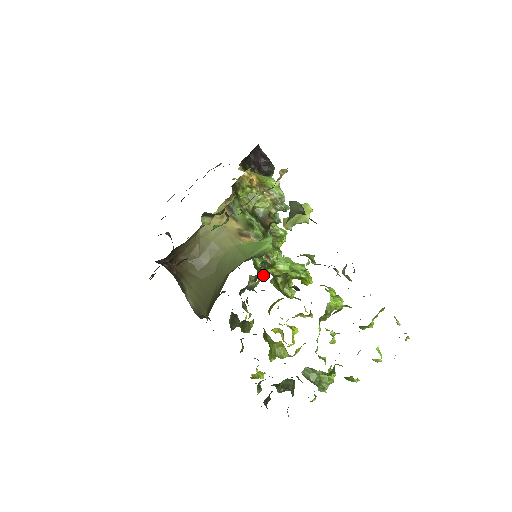
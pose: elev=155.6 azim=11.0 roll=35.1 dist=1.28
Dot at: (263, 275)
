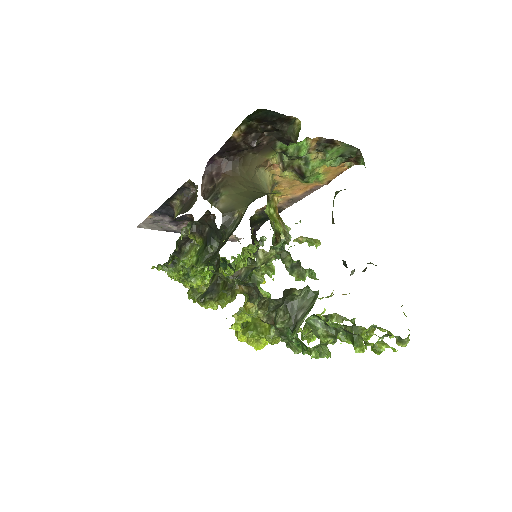
Dot at: (273, 253)
